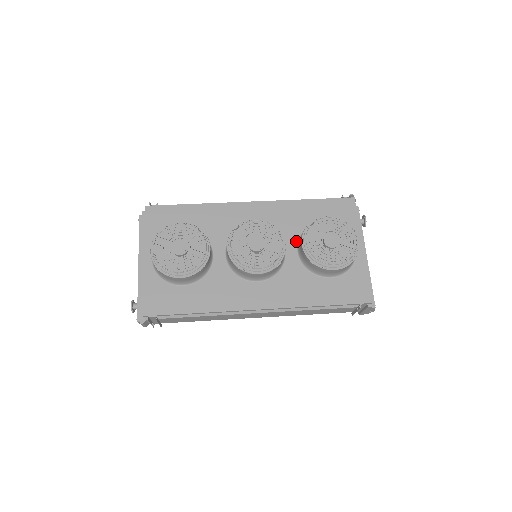
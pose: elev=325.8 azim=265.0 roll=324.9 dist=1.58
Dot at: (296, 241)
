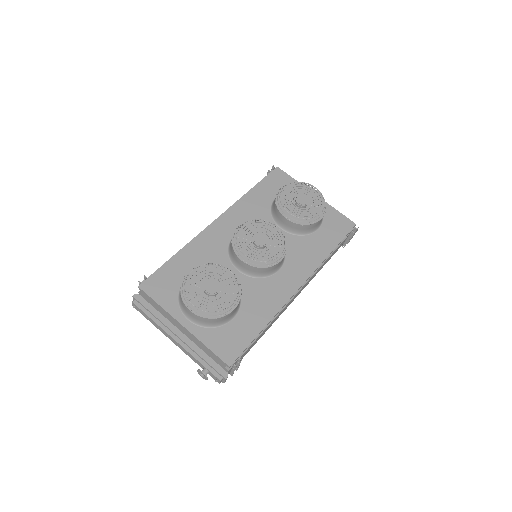
Dot at: (273, 223)
